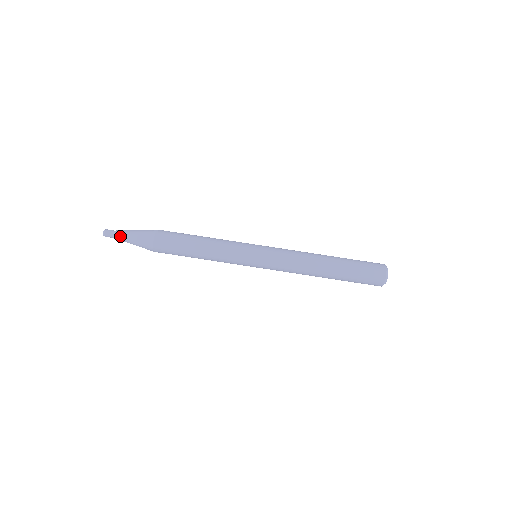
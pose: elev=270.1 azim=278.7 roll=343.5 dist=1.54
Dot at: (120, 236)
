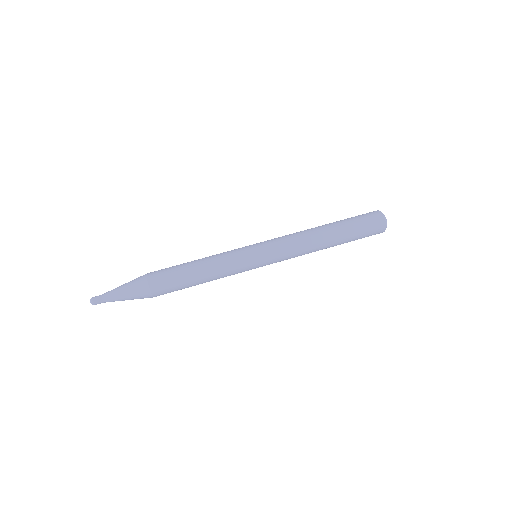
Dot at: (110, 295)
